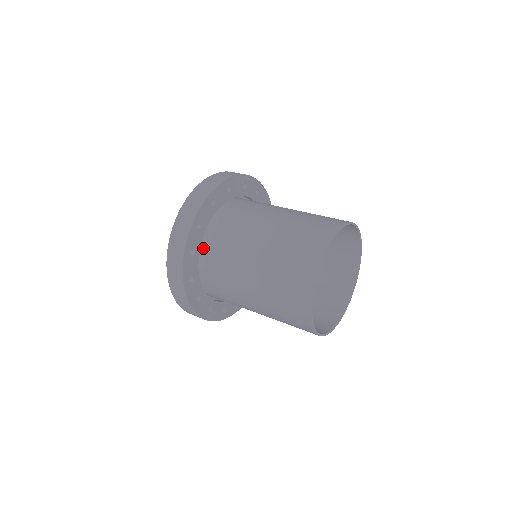
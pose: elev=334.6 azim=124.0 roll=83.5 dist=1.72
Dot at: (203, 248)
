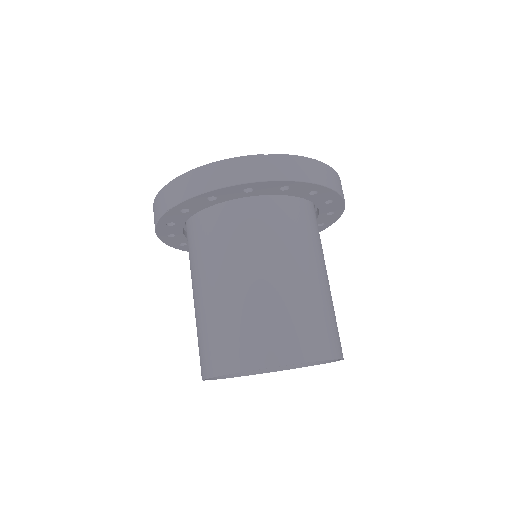
Dot at: (189, 223)
